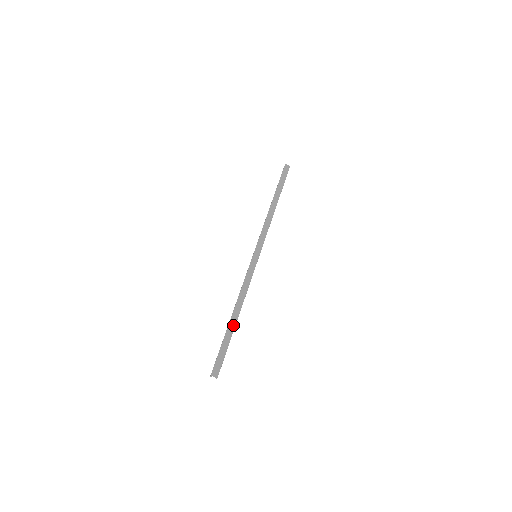
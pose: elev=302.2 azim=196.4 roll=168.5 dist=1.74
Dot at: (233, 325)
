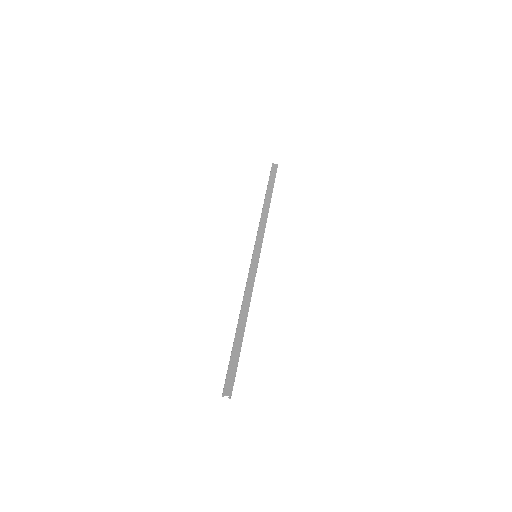
Dot at: (241, 333)
